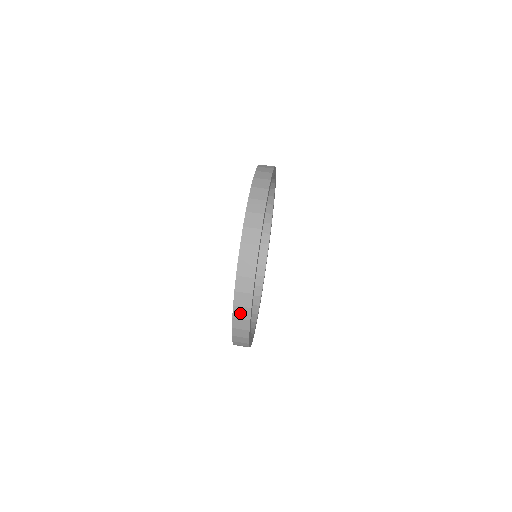
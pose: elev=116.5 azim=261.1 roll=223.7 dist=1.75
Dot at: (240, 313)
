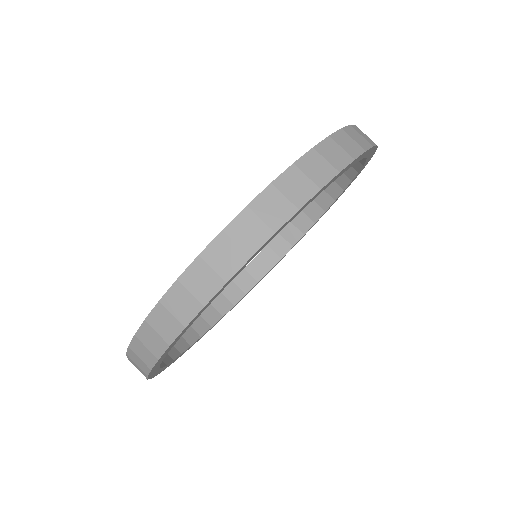
Dot at: (141, 351)
